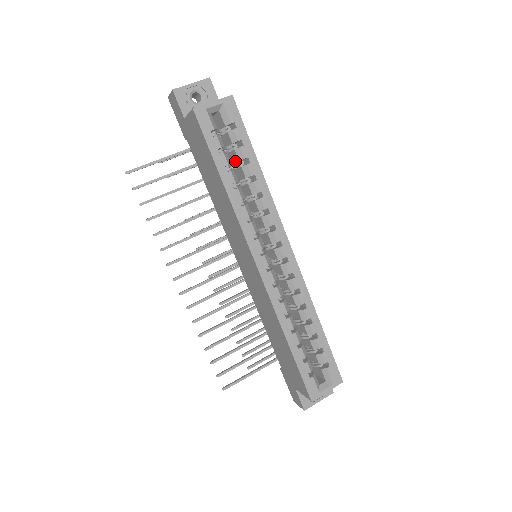
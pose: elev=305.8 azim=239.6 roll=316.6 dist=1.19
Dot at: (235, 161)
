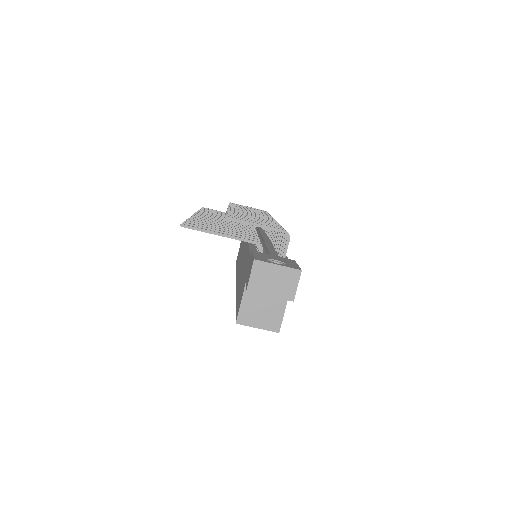
Dot at: occluded
